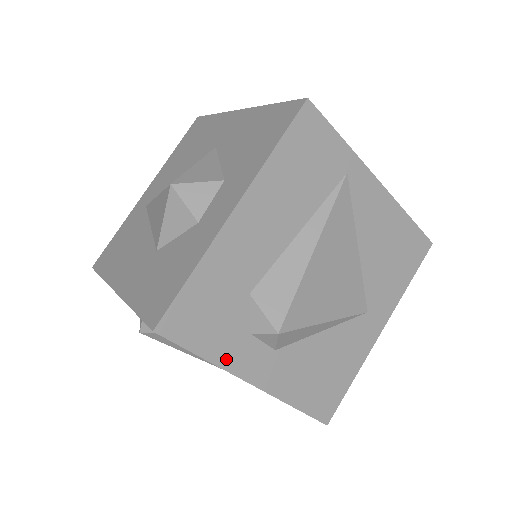
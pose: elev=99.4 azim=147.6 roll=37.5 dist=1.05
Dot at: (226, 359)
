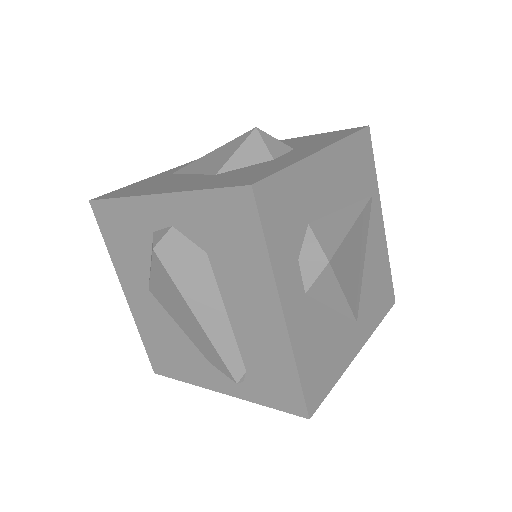
Dot at: (278, 266)
